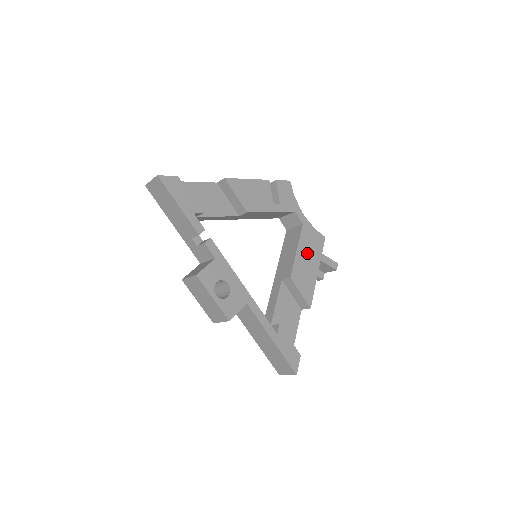
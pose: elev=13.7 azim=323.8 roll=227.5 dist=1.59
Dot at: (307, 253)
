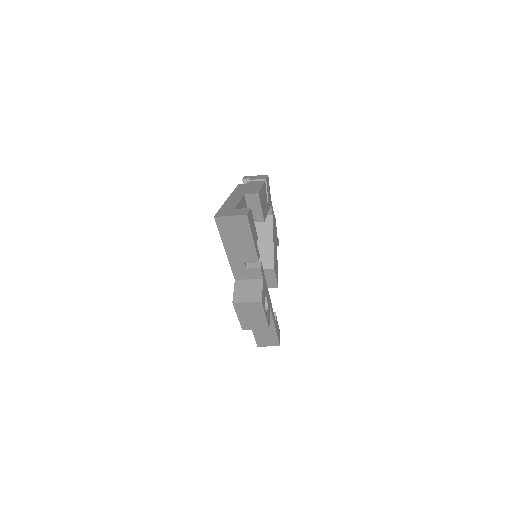
Dot at: occluded
